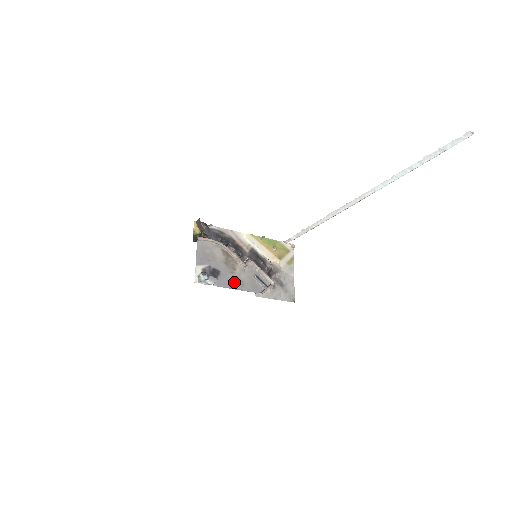
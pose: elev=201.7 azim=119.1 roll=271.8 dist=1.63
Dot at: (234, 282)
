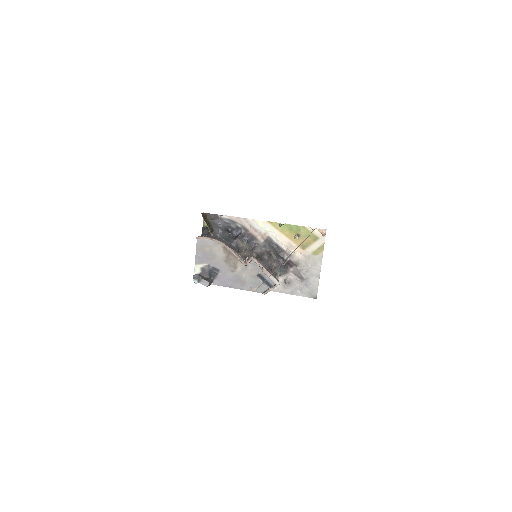
Dot at: (234, 281)
